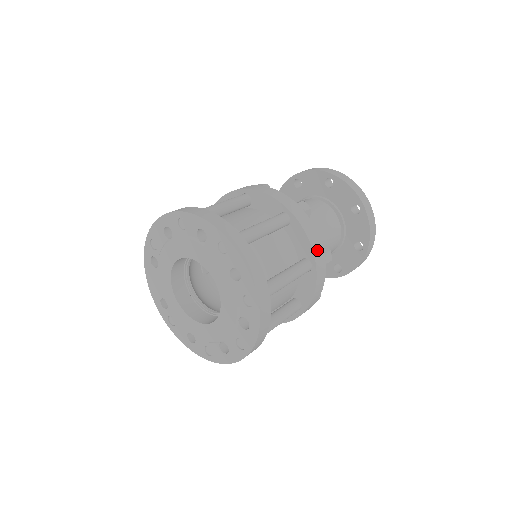
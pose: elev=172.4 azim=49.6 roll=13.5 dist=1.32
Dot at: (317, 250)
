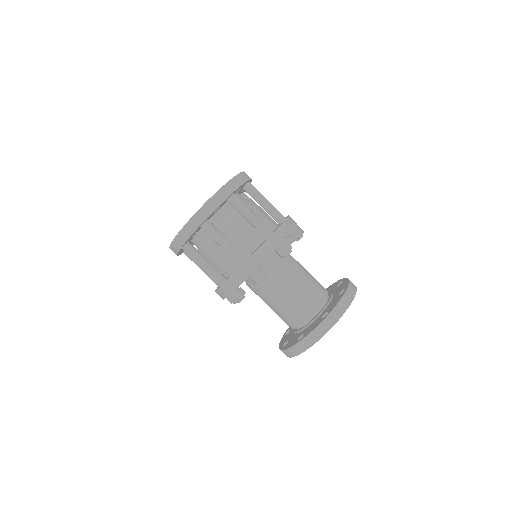
Dot at: (254, 260)
